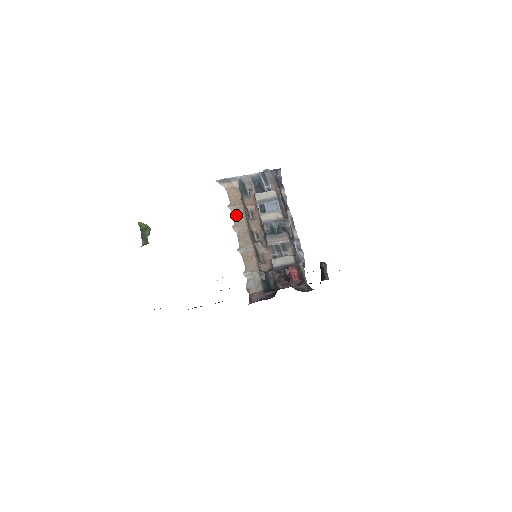
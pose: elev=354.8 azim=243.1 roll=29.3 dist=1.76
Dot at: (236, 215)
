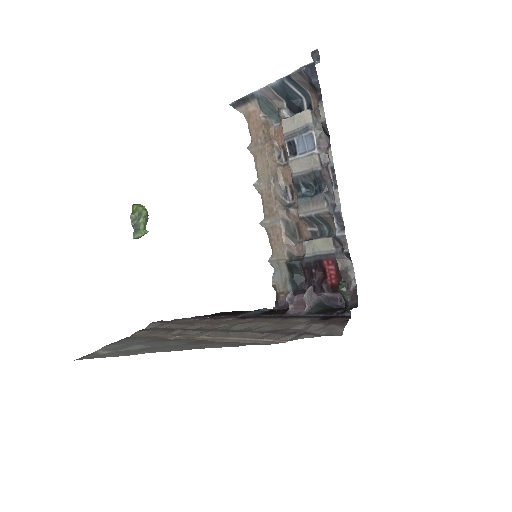
Dot at: (258, 163)
